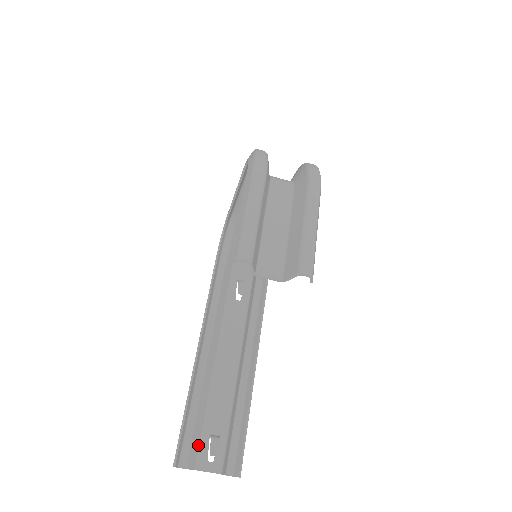
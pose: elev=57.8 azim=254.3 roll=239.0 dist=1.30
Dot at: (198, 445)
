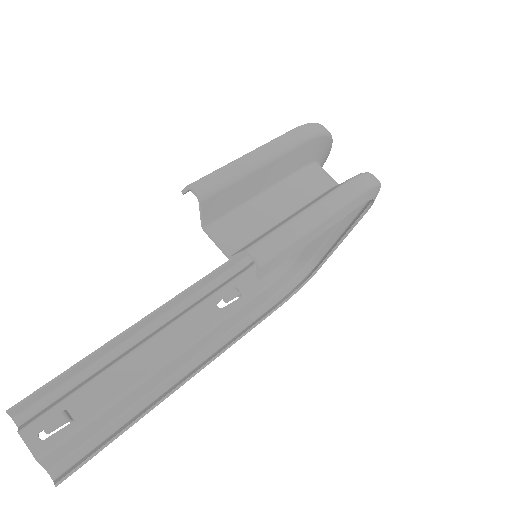
Dot at: (46, 410)
